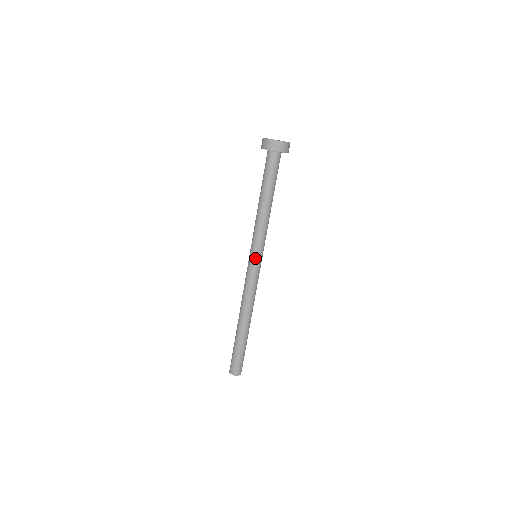
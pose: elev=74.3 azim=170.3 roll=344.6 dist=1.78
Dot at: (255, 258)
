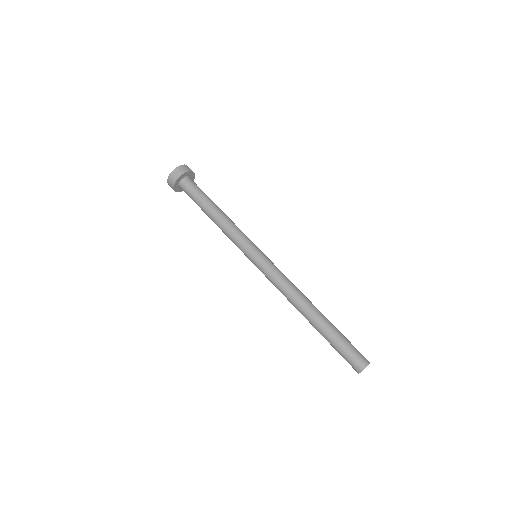
Dot at: (260, 251)
